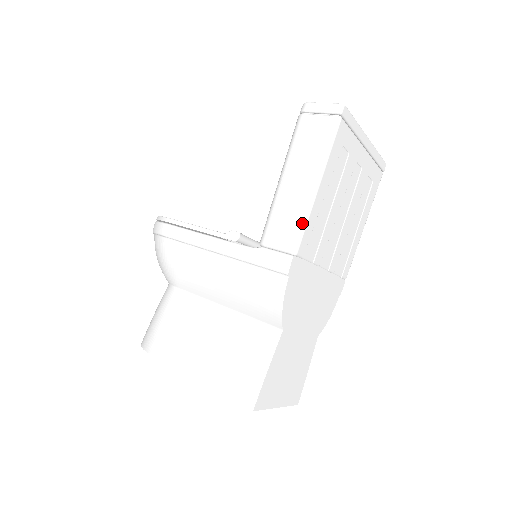
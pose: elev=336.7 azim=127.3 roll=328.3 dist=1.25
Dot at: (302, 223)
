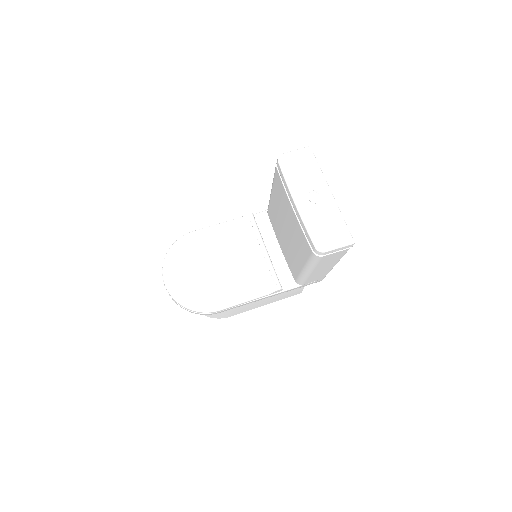
Dot at: occluded
